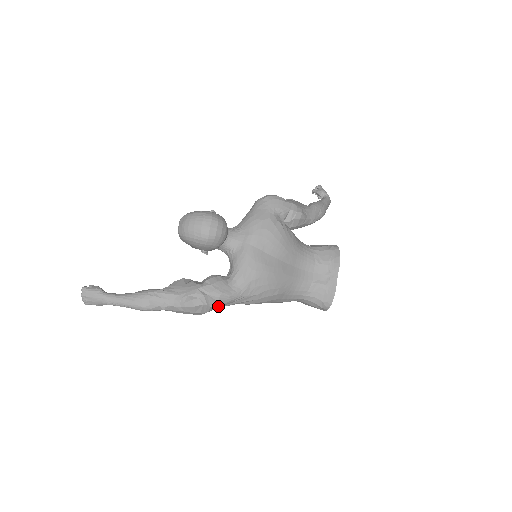
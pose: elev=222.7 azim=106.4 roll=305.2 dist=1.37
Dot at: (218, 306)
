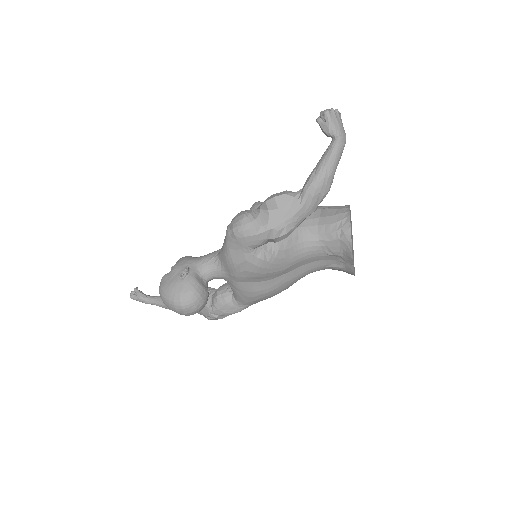
Dot at: occluded
